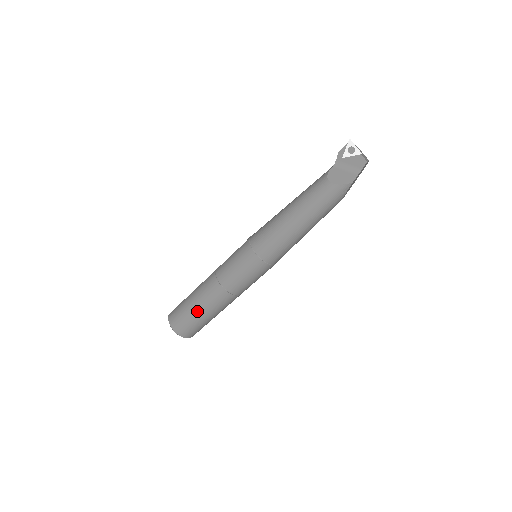
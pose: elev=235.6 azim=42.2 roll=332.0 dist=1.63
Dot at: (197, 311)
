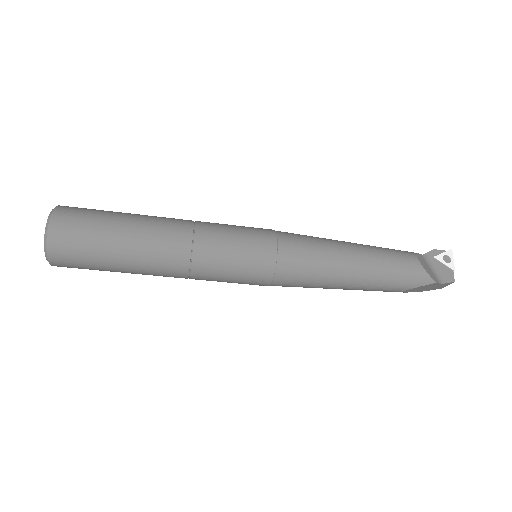
Dot at: (120, 233)
